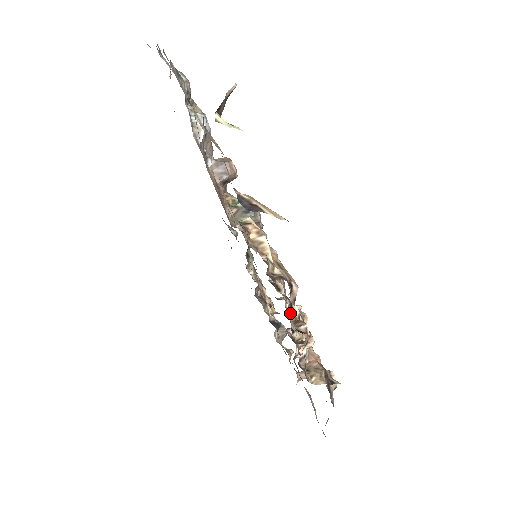
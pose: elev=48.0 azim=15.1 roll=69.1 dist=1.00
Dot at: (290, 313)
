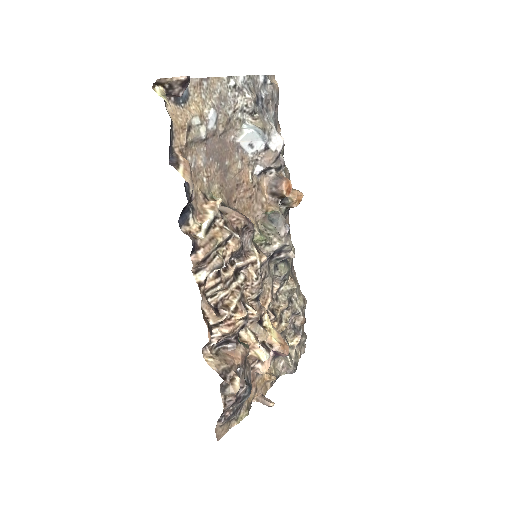
Dot at: (227, 297)
